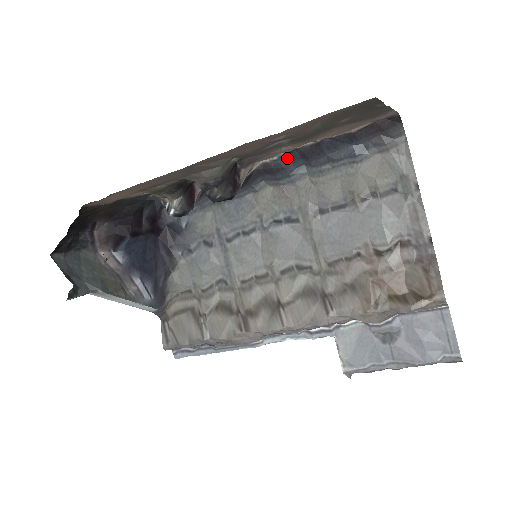
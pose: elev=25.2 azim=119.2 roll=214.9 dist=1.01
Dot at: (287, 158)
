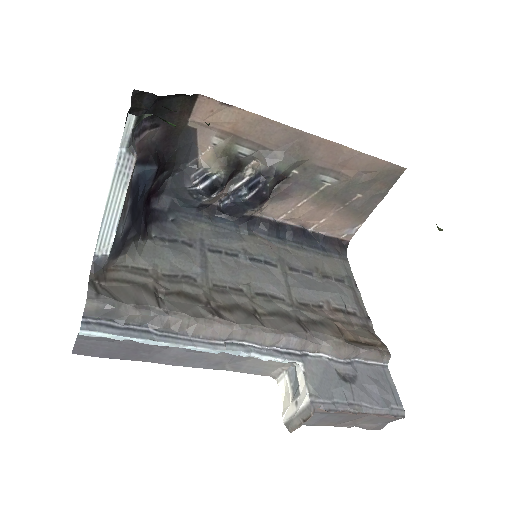
Dot at: (279, 226)
